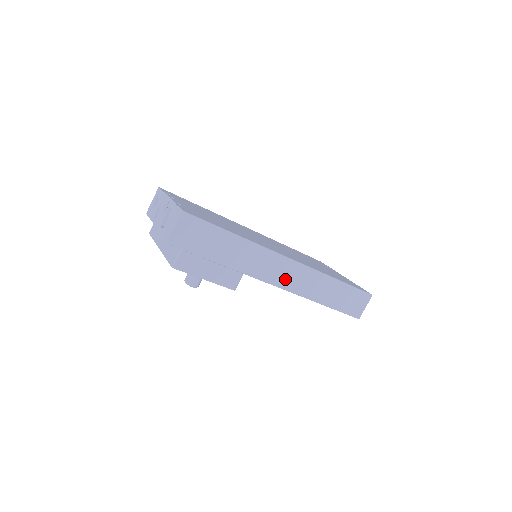
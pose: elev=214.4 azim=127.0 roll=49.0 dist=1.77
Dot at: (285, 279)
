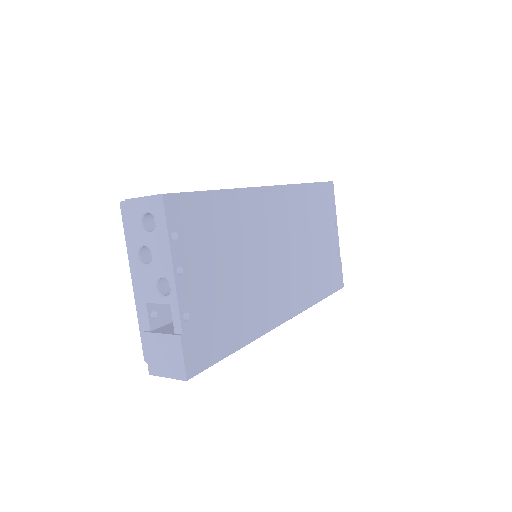
Dot at: occluded
